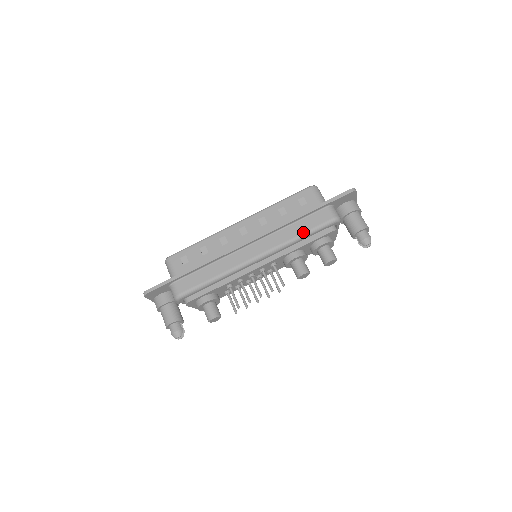
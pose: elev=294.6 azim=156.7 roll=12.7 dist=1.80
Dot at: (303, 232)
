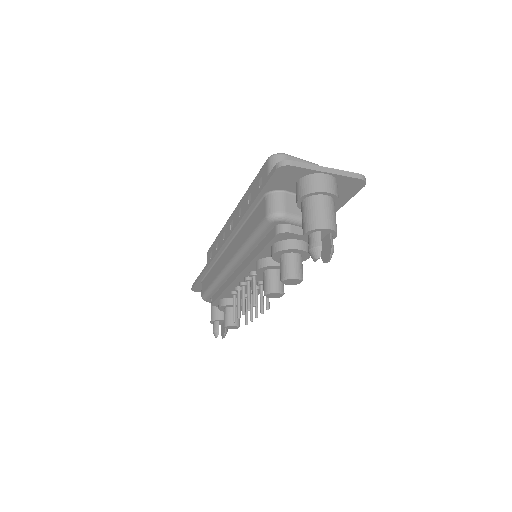
Dot at: (248, 236)
